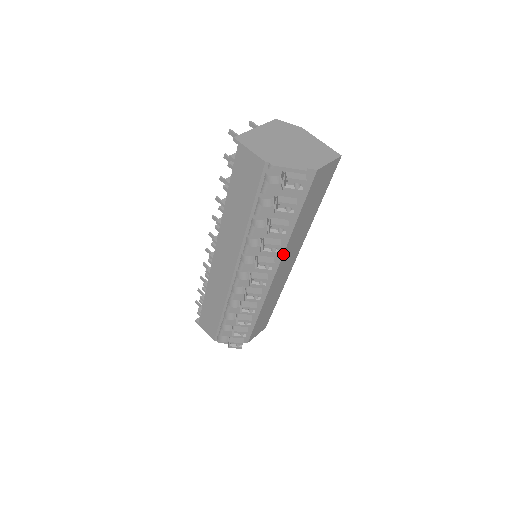
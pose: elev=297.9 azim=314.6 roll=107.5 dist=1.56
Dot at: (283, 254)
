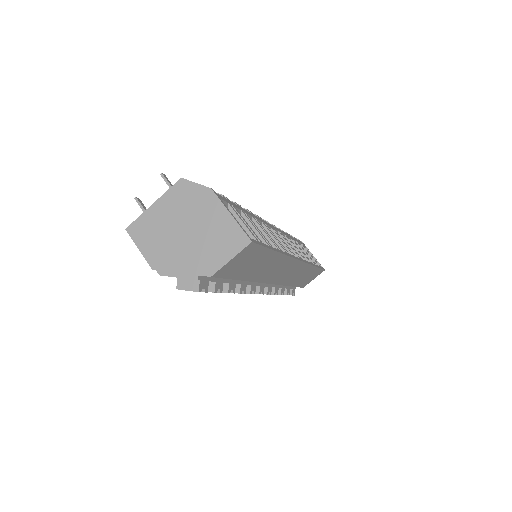
Dot at: (260, 282)
